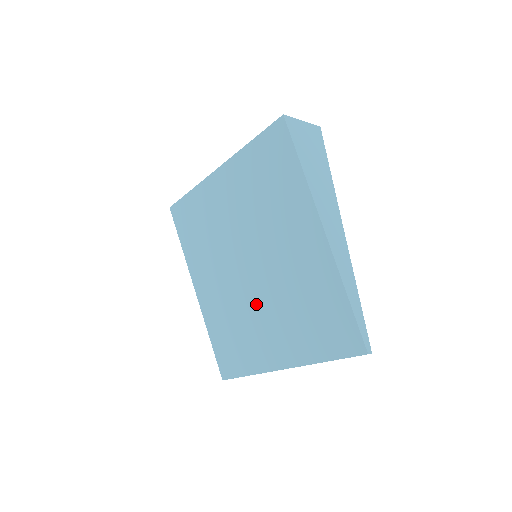
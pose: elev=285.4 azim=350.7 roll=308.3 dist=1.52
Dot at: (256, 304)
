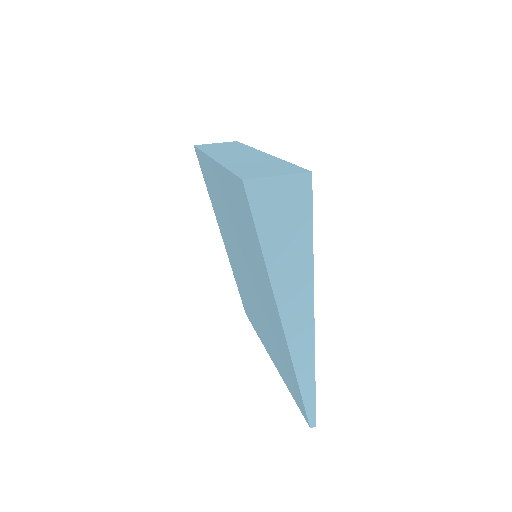
Dot at: (253, 300)
